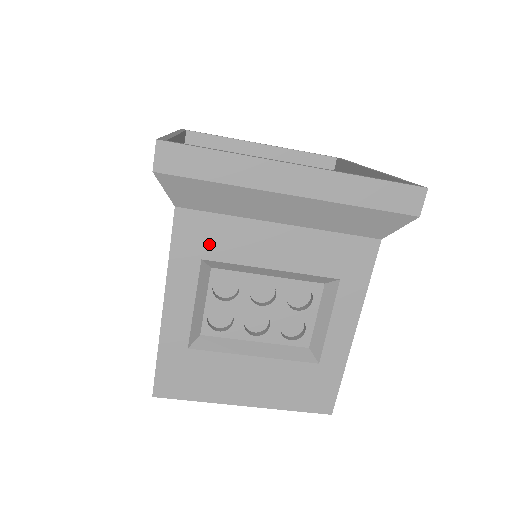
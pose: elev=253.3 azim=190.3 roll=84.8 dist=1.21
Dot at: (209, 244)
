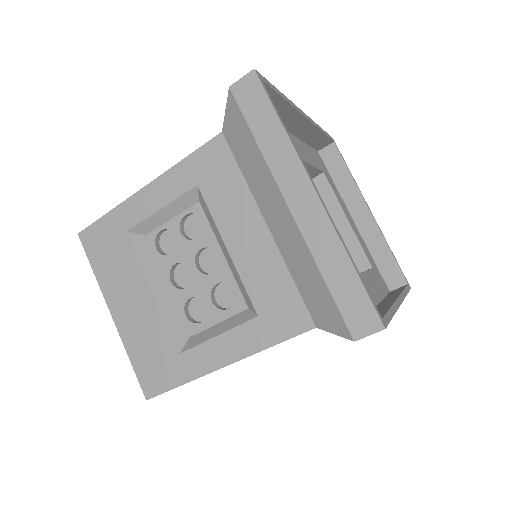
Dot at: (212, 181)
